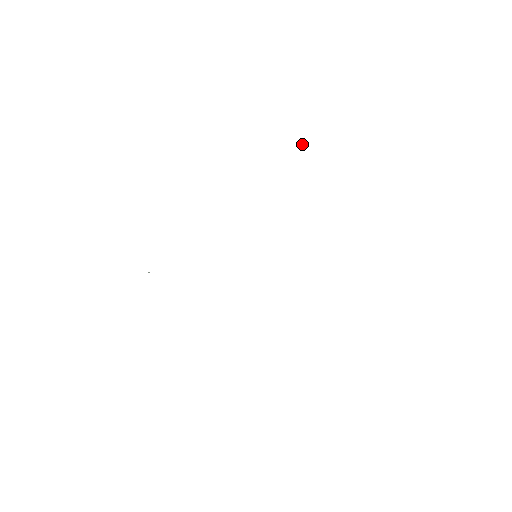
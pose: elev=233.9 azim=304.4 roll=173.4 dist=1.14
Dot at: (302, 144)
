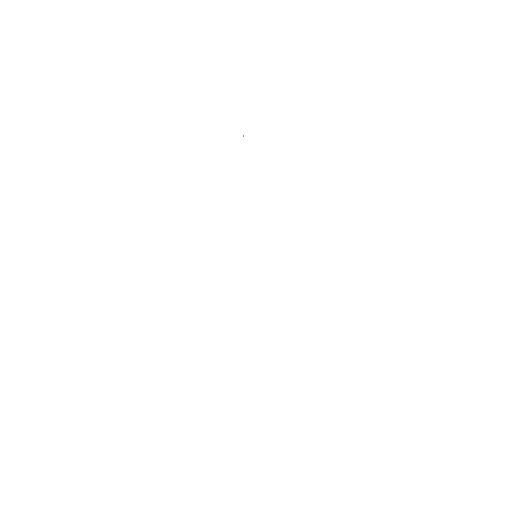
Dot at: (243, 136)
